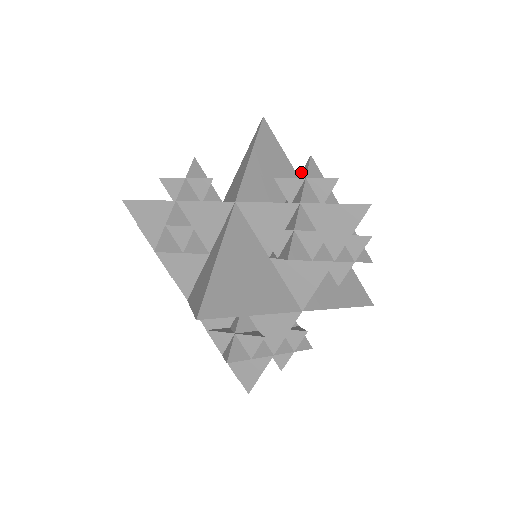
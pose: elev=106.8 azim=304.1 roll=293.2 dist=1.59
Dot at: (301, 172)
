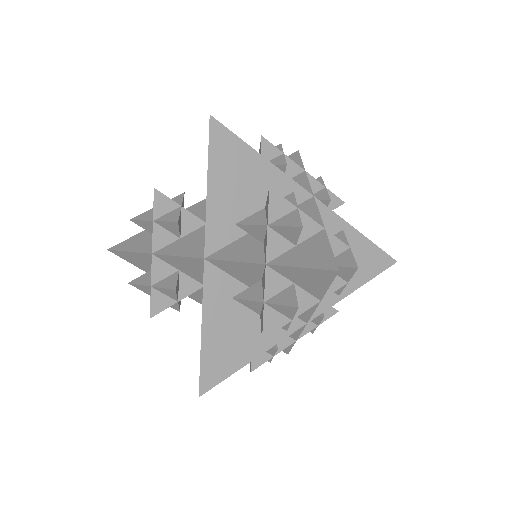
Dot at: occluded
